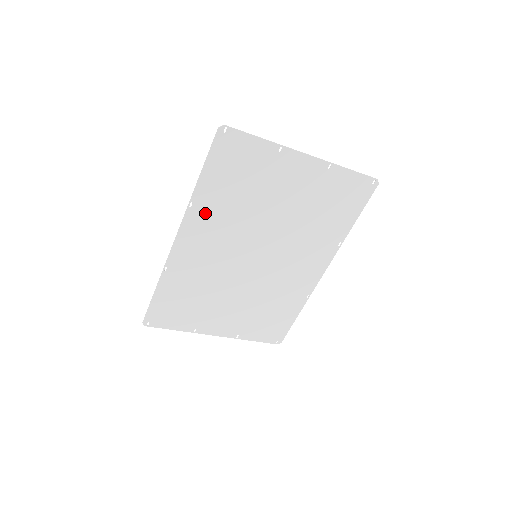
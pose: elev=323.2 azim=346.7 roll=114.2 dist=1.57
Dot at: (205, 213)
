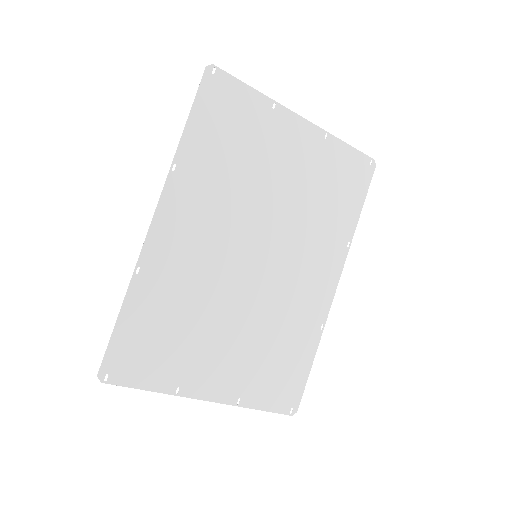
Dot at: (192, 182)
